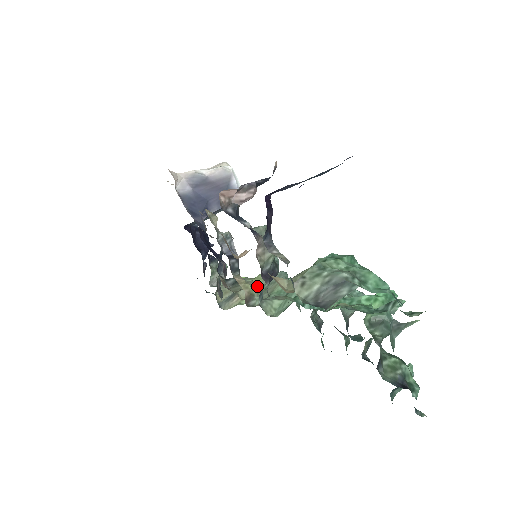
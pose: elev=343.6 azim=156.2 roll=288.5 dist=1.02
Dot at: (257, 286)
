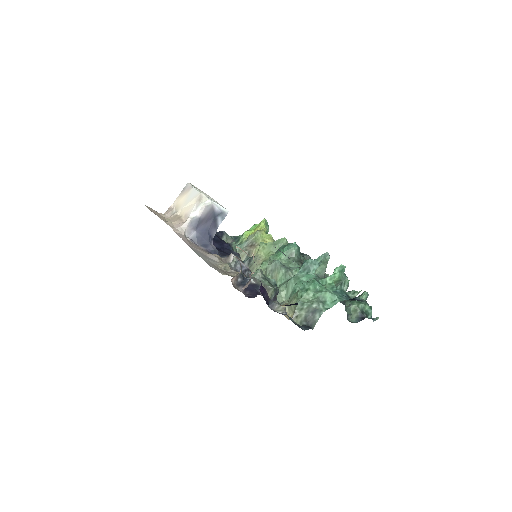
Dot at: (264, 266)
